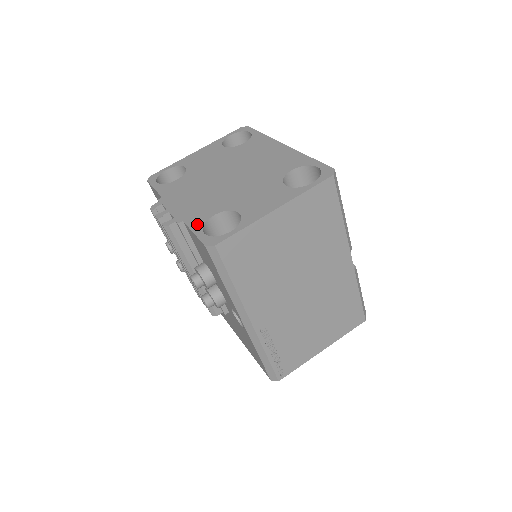
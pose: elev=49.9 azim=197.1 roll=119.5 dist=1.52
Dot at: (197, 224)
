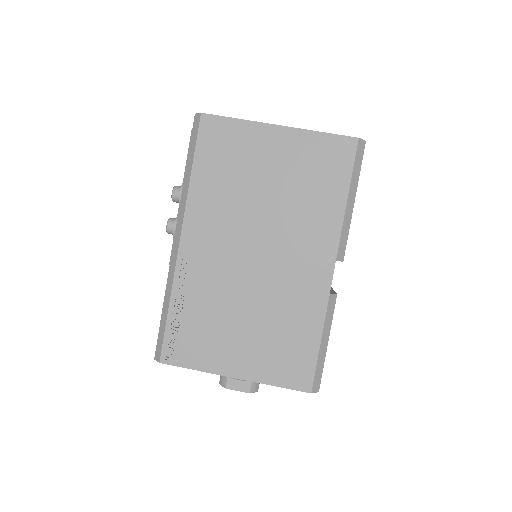
Dot at: occluded
